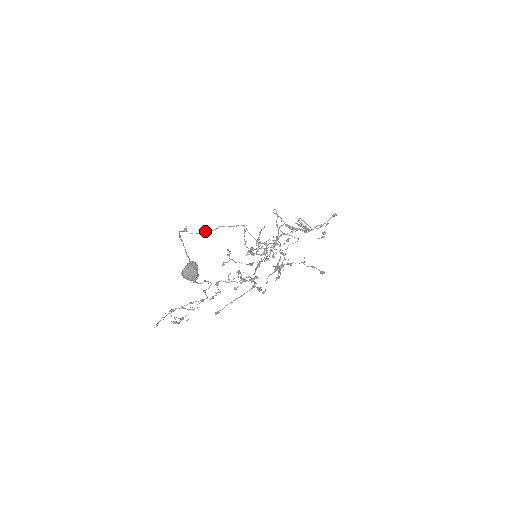
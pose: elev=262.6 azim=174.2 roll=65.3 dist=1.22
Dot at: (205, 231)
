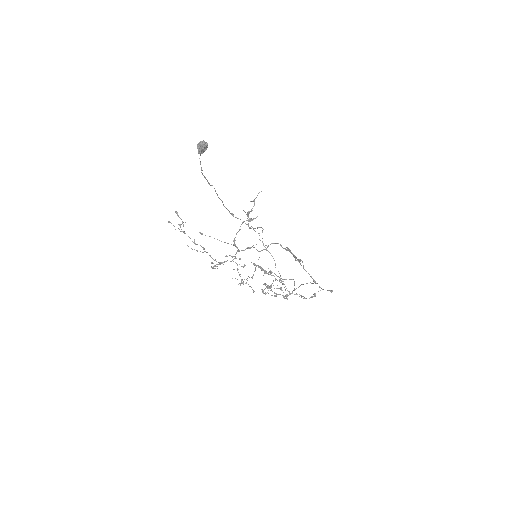
Dot at: occluded
